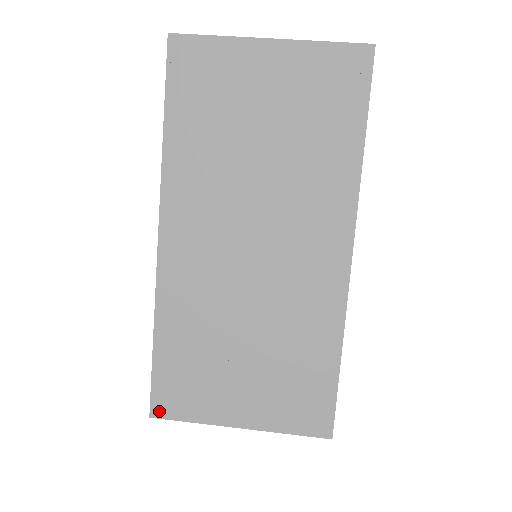
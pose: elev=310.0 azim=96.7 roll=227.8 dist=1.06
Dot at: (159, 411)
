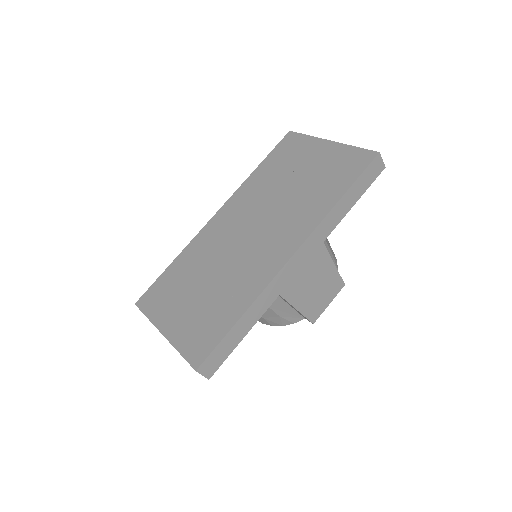
Dot at: (141, 303)
